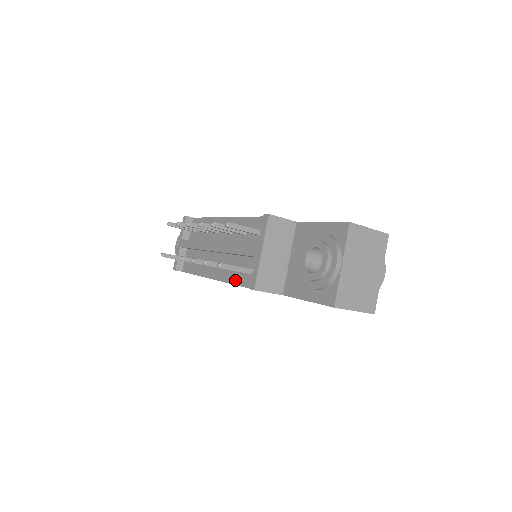
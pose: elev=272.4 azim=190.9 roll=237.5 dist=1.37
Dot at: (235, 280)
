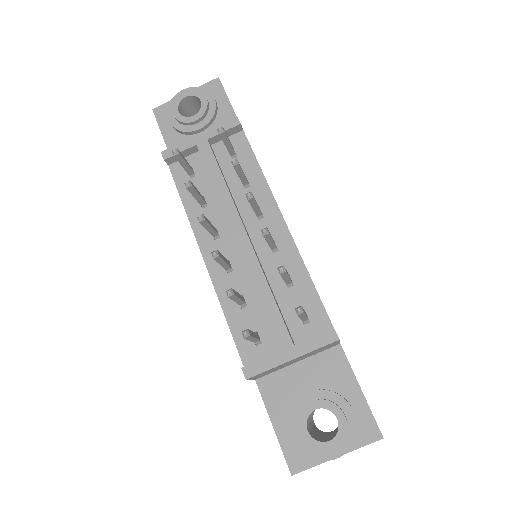
Dot at: (229, 309)
